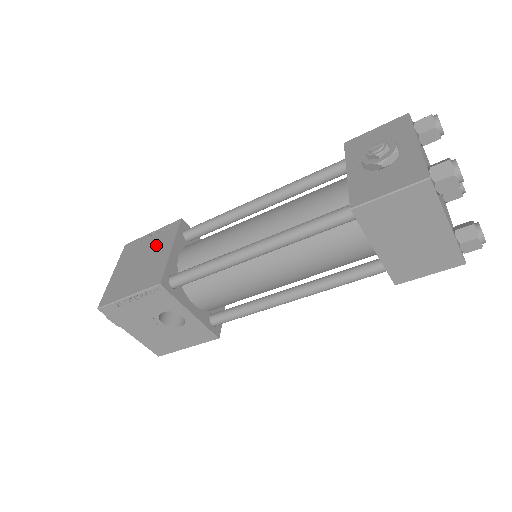
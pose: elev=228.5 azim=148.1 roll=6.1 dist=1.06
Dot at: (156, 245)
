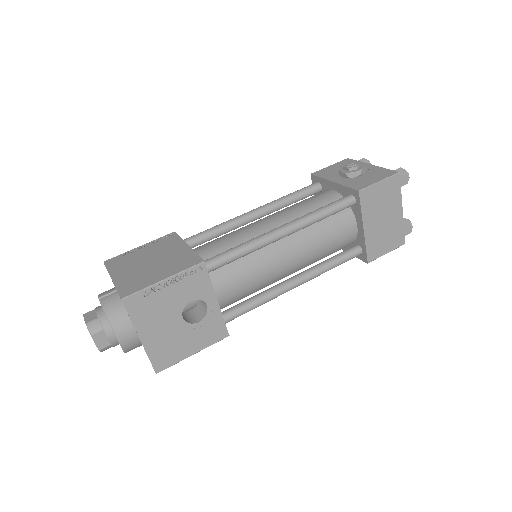
Dot at: (160, 249)
